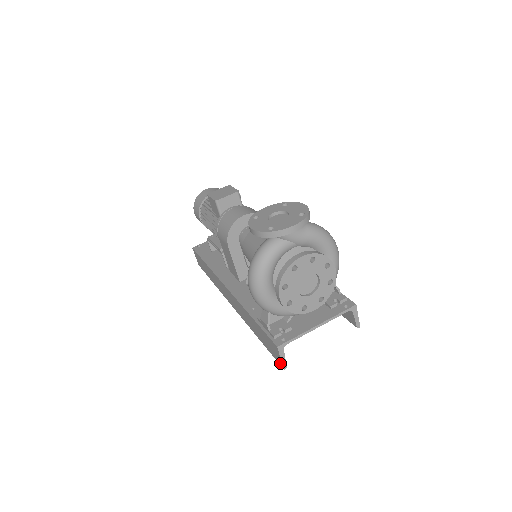
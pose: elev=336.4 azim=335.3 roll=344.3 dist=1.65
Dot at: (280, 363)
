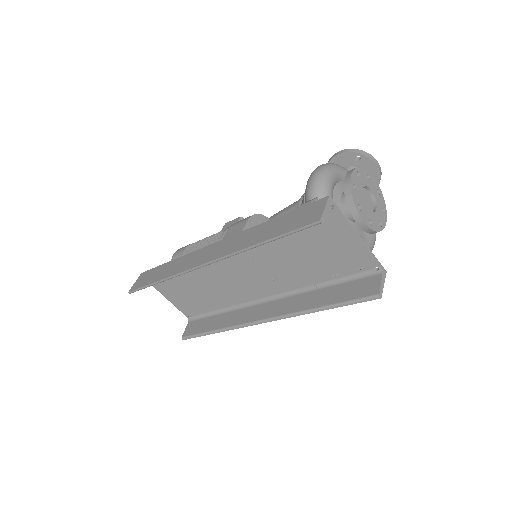
Dot at: (315, 218)
